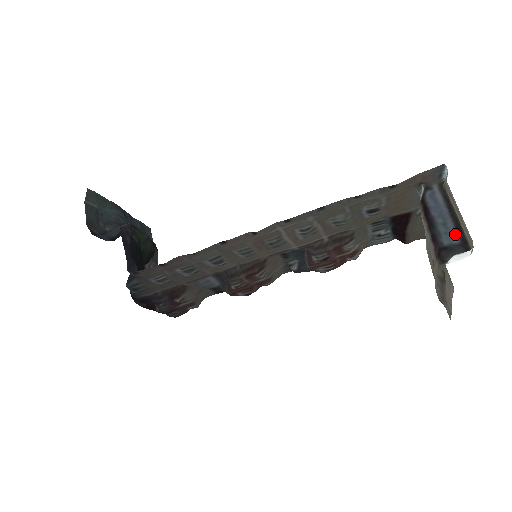
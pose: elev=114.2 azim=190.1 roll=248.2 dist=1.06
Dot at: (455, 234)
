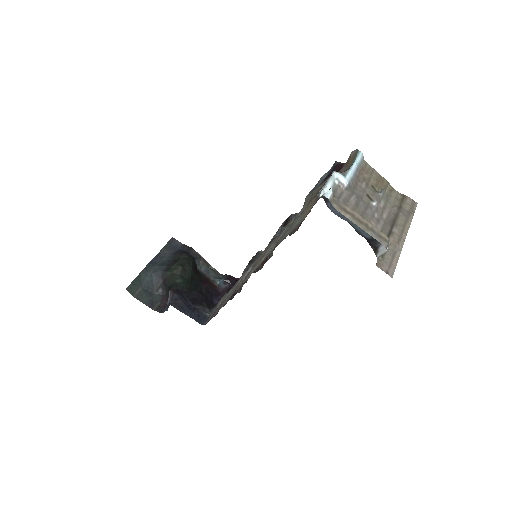
Dot at: occluded
